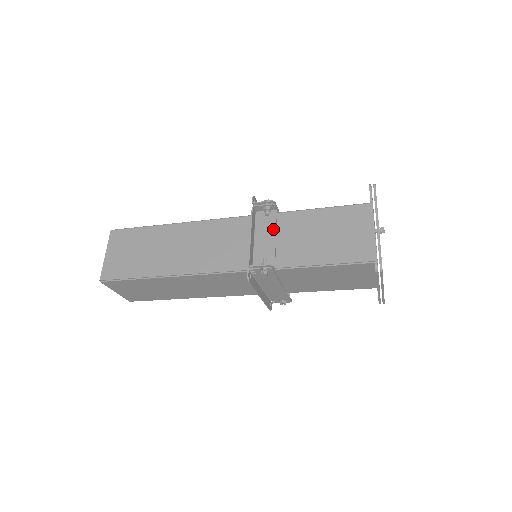
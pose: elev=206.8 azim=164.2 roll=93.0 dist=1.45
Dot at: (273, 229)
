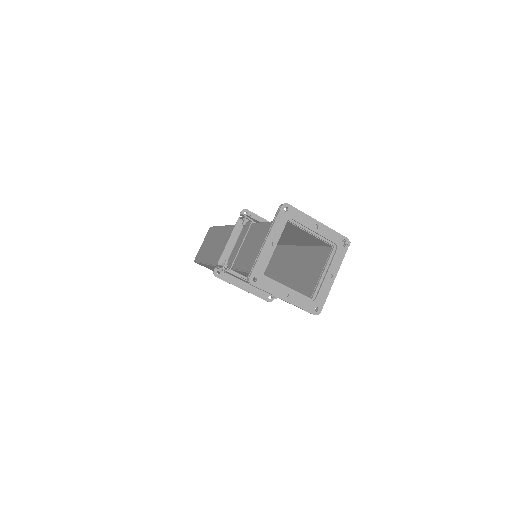
Dot at: (243, 237)
